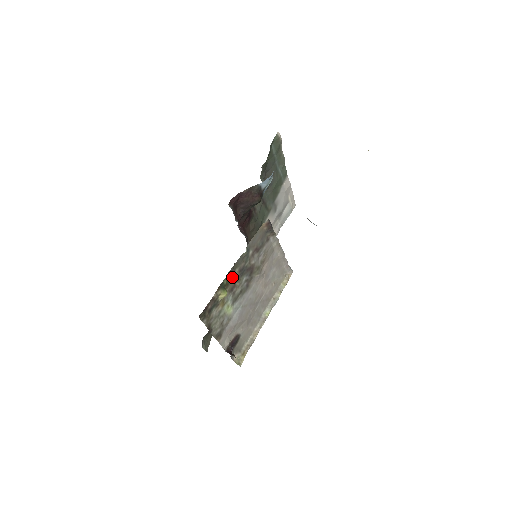
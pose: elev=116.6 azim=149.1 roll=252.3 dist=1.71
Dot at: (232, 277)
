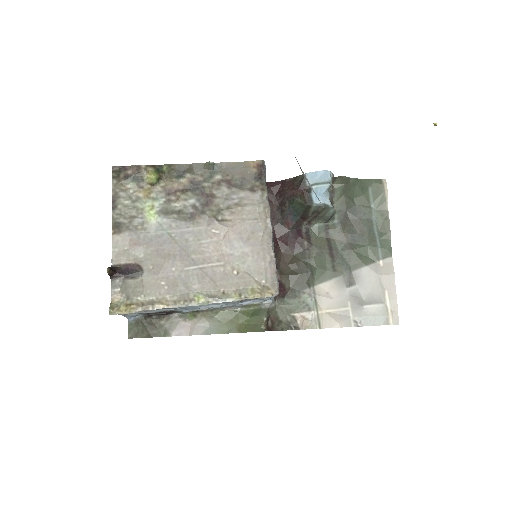
Dot at: (178, 177)
